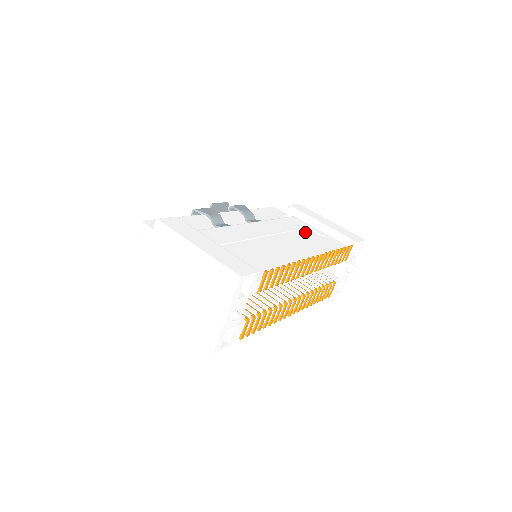
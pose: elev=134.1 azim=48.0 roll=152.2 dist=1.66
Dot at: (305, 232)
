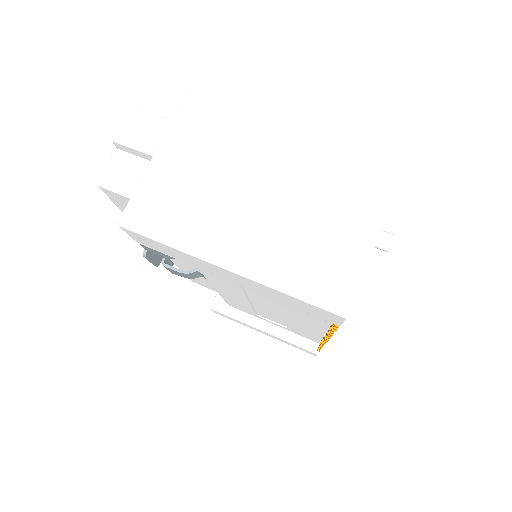
Dot at: occluded
